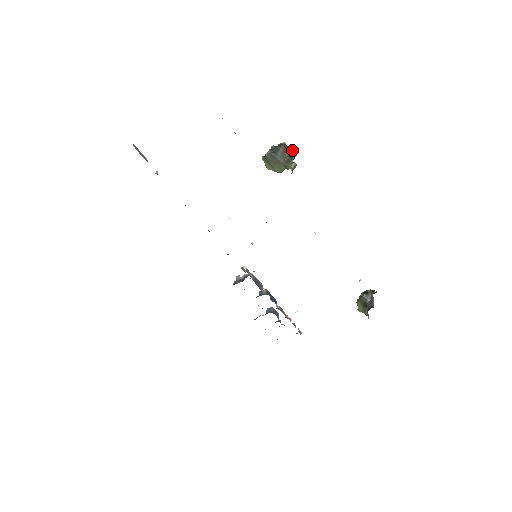
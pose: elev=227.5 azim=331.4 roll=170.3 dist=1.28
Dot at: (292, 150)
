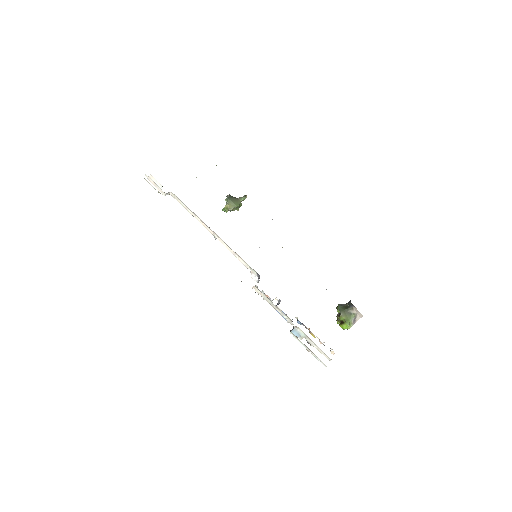
Dot at: occluded
